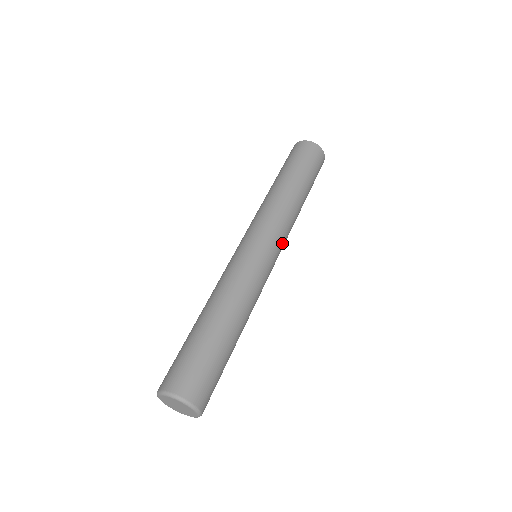
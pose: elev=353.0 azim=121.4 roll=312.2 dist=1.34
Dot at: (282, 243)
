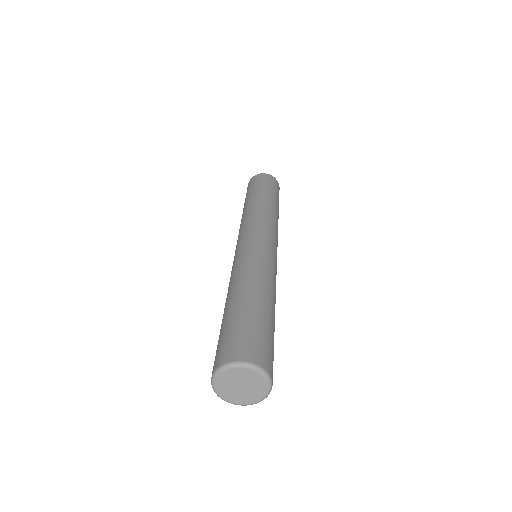
Dot at: (277, 242)
